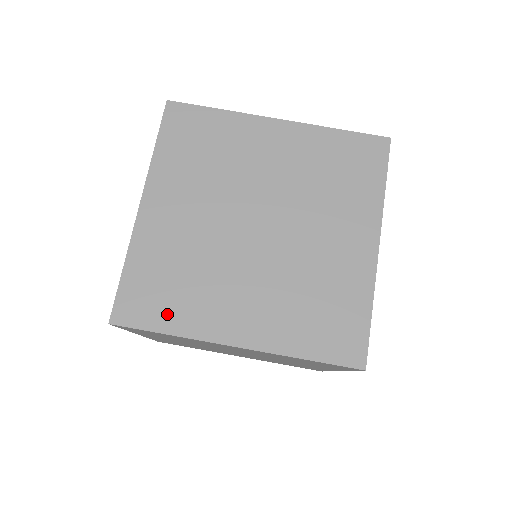
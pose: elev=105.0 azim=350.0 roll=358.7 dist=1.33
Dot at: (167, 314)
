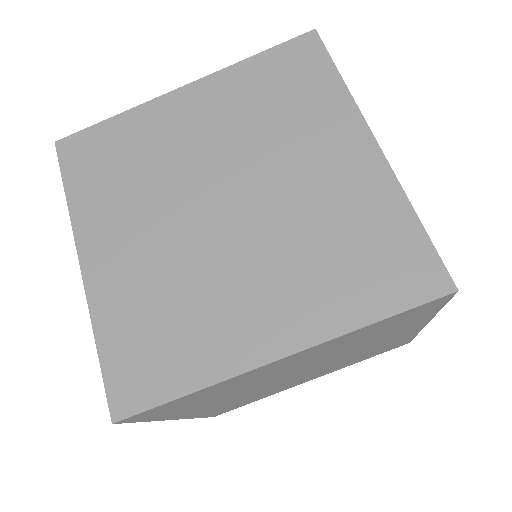
Dot at: (85, 182)
